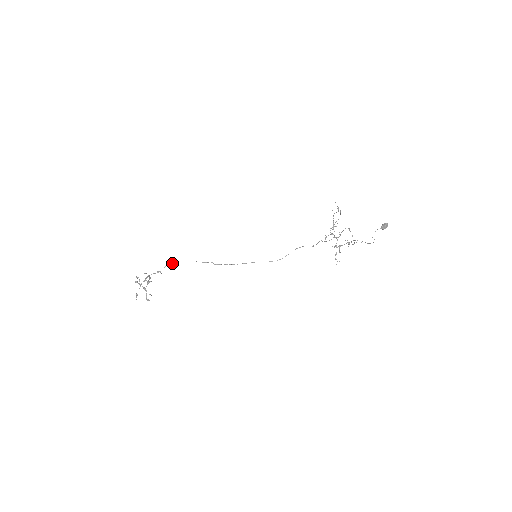
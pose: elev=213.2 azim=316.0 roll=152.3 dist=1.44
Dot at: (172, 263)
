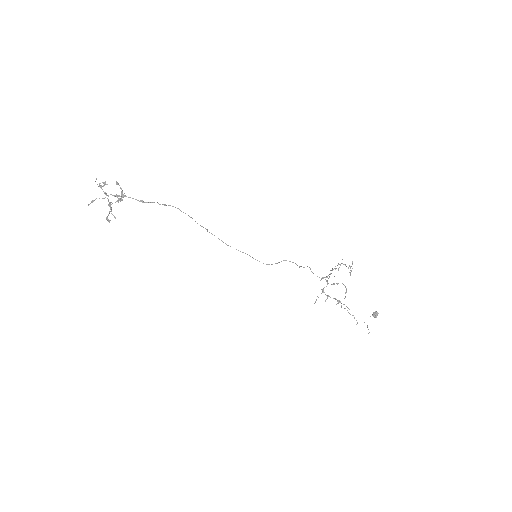
Dot at: (166, 205)
